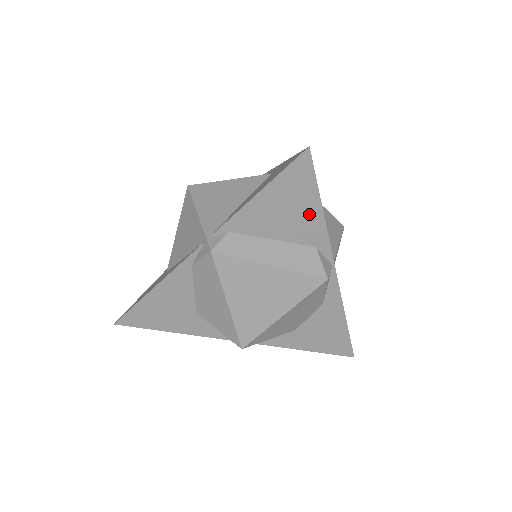
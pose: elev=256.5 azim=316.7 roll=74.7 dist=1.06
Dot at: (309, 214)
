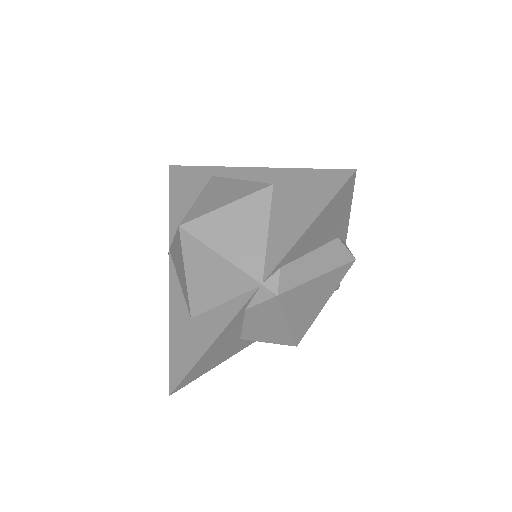
Dot at: (341, 218)
